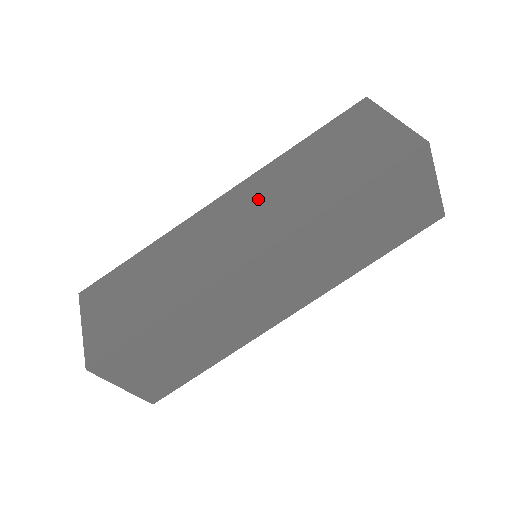
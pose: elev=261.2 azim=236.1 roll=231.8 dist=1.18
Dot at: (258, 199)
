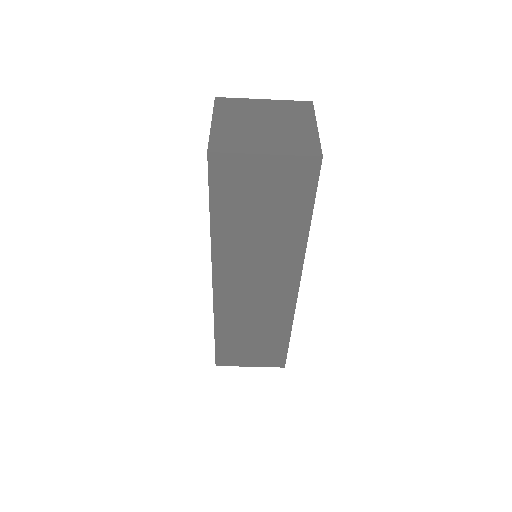
Dot at: occluded
